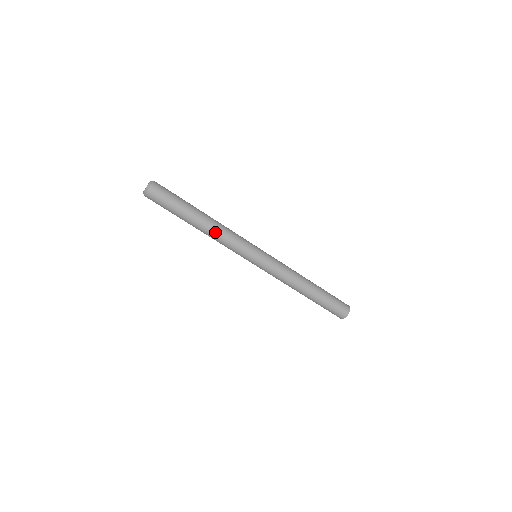
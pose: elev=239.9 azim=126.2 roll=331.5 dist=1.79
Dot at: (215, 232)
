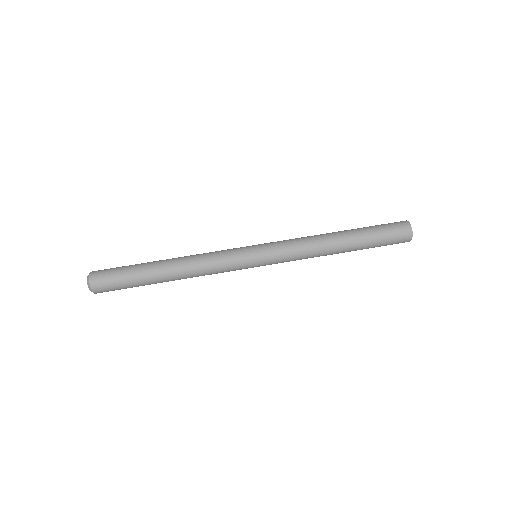
Dot at: (189, 264)
